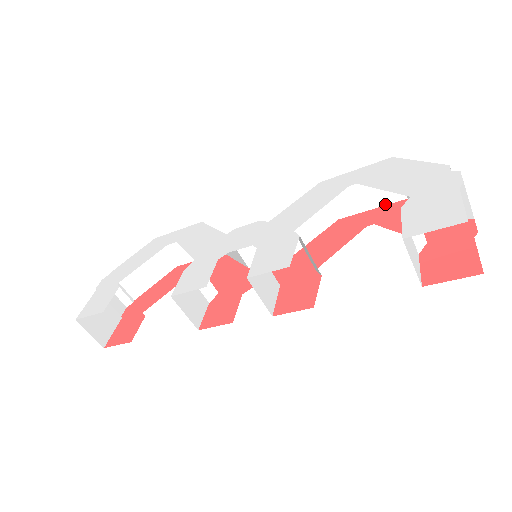
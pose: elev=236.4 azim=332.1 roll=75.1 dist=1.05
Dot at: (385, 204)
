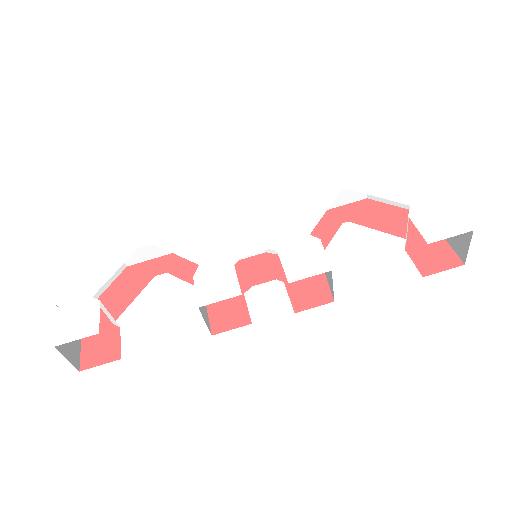
Dot at: (349, 203)
